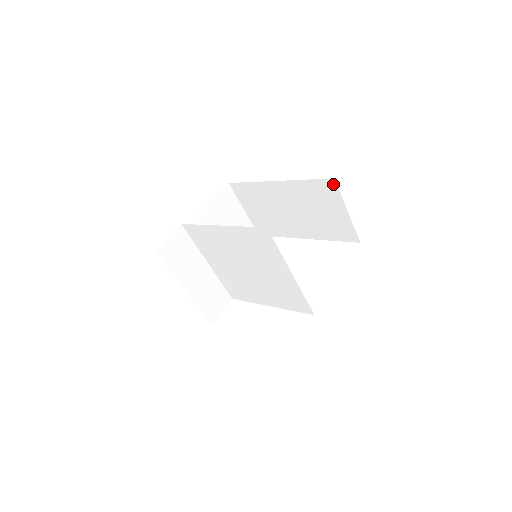
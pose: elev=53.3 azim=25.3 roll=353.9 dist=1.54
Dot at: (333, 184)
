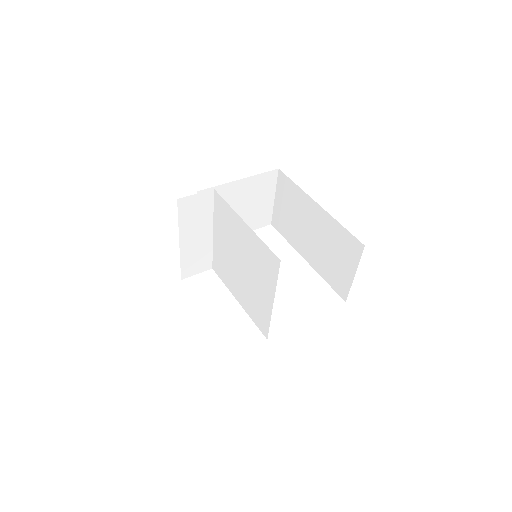
Dot at: (360, 248)
